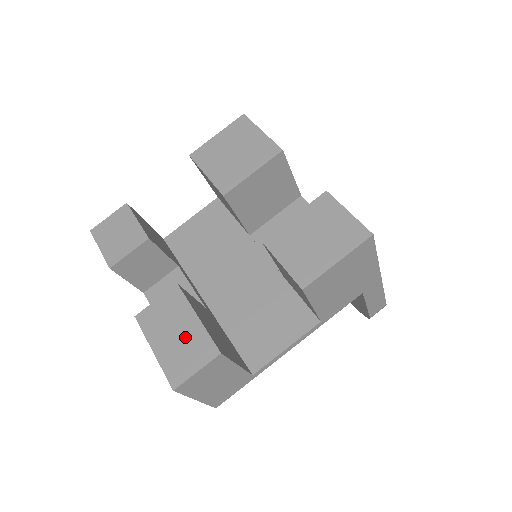
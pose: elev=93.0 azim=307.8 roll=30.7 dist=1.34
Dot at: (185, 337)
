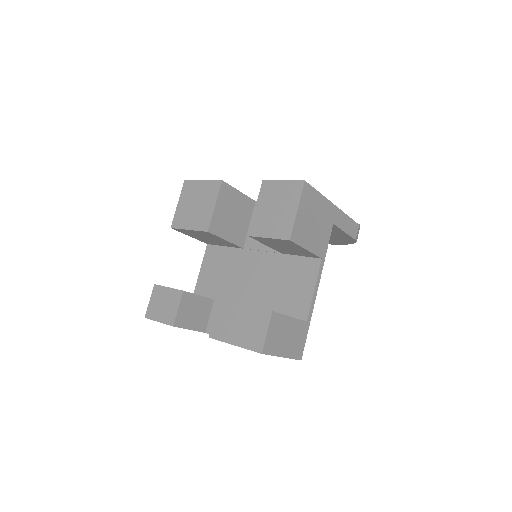
Dot at: (246, 321)
